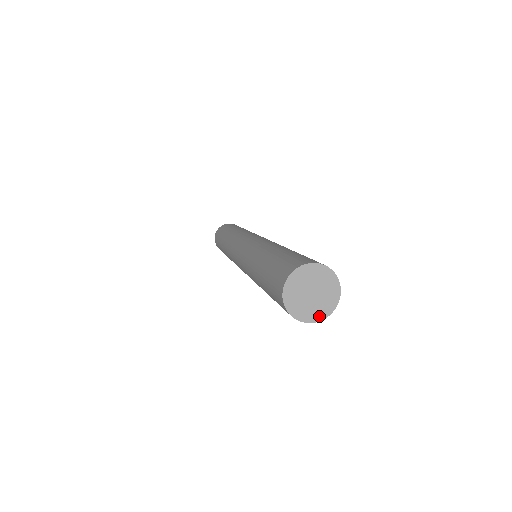
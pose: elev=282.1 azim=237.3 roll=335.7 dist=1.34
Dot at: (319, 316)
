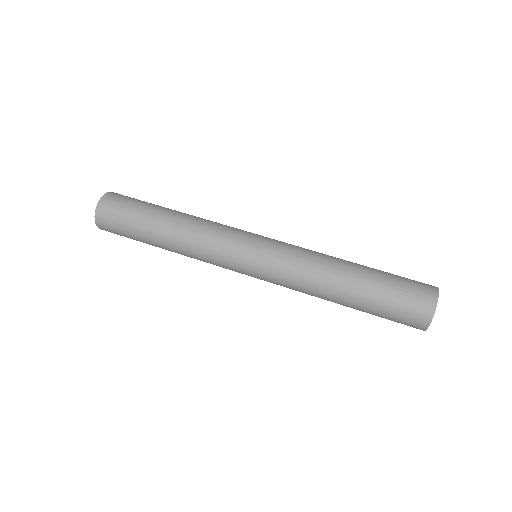
Dot at: occluded
